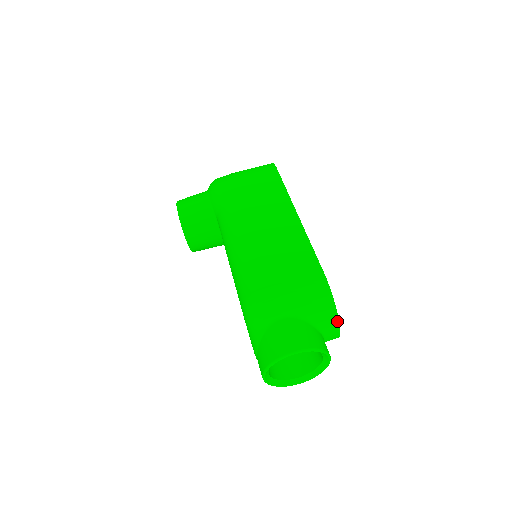
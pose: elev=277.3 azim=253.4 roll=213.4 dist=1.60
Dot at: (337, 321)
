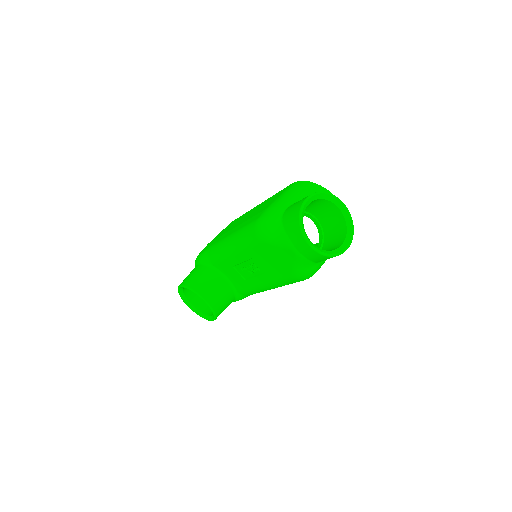
Dot at: (327, 191)
